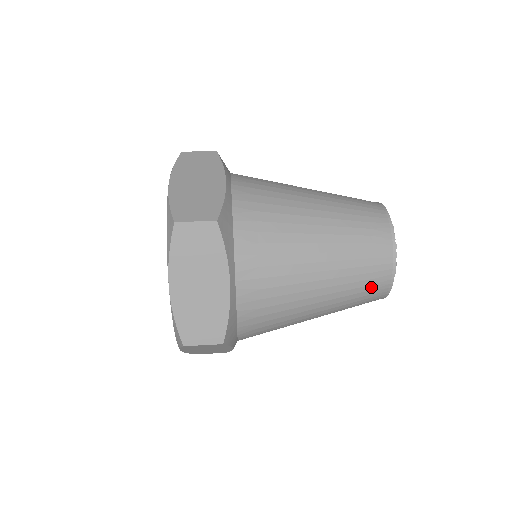
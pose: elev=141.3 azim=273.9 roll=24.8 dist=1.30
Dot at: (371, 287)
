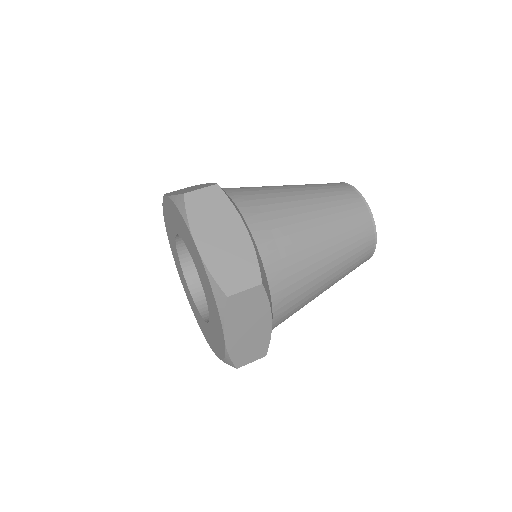
Dot at: occluded
